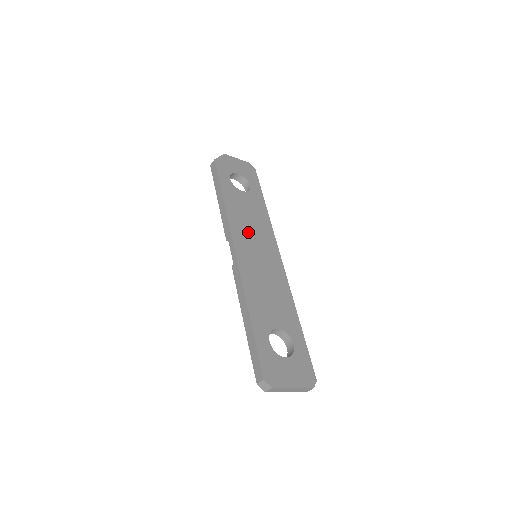
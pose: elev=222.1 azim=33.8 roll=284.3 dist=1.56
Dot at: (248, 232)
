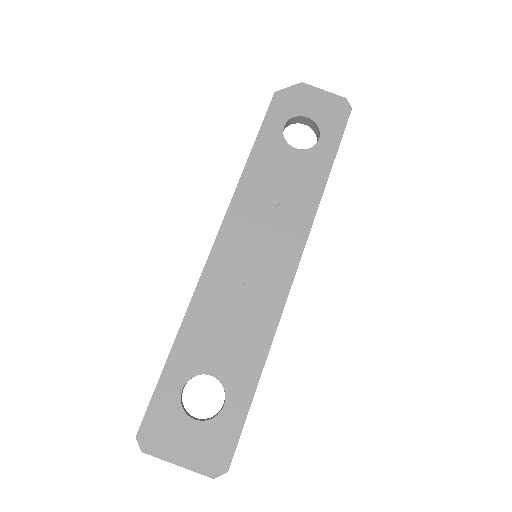
Dot at: (259, 217)
